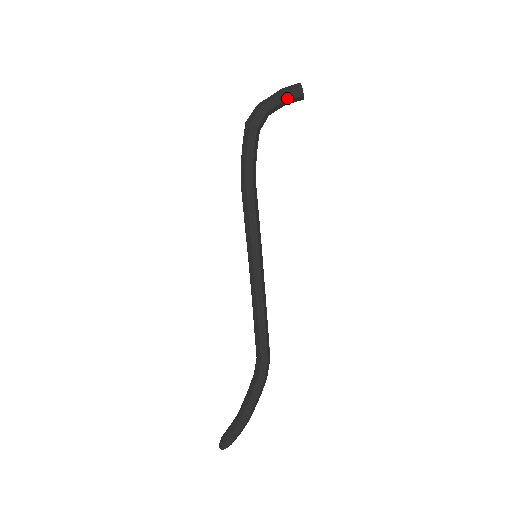
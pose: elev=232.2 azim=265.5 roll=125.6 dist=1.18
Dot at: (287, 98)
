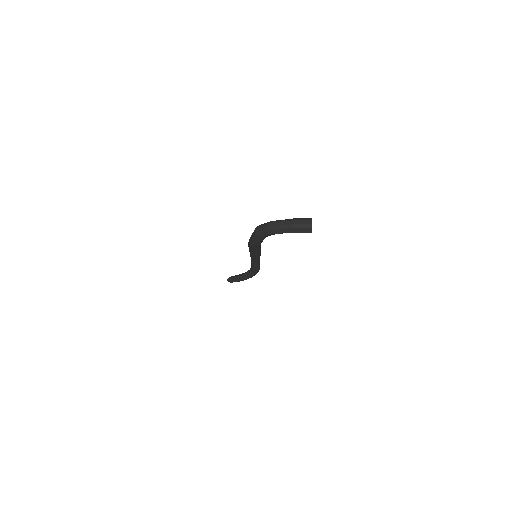
Dot at: (296, 232)
